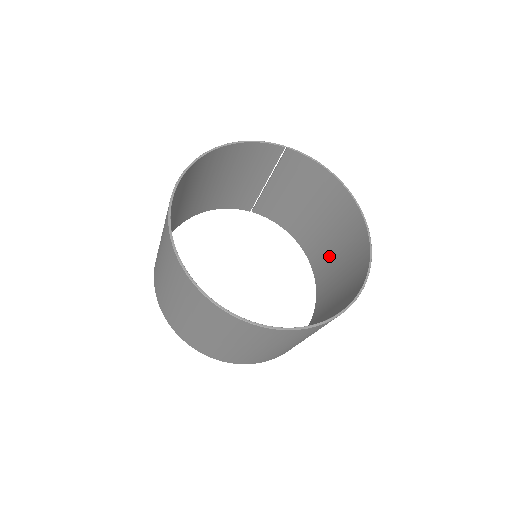
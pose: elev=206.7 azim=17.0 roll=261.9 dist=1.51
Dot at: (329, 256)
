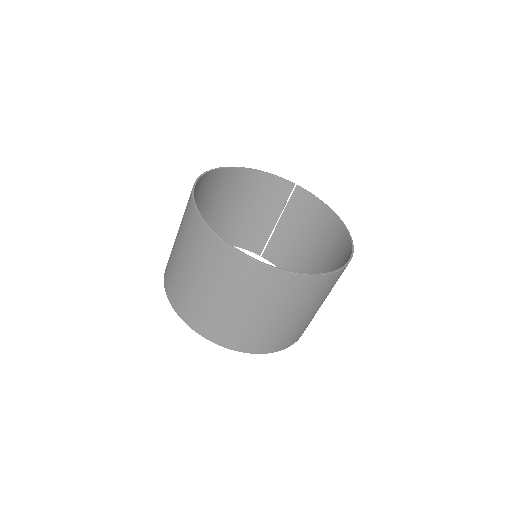
Dot at: occluded
